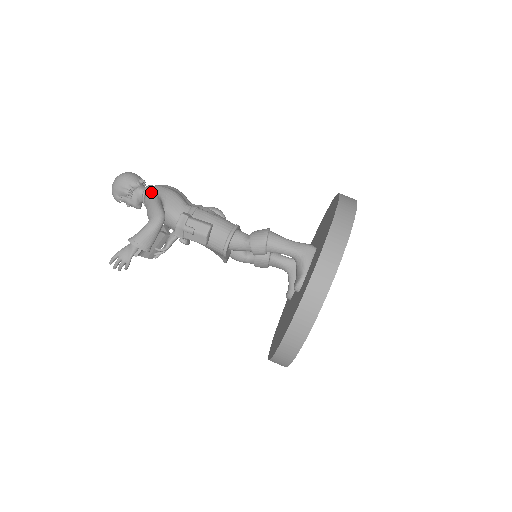
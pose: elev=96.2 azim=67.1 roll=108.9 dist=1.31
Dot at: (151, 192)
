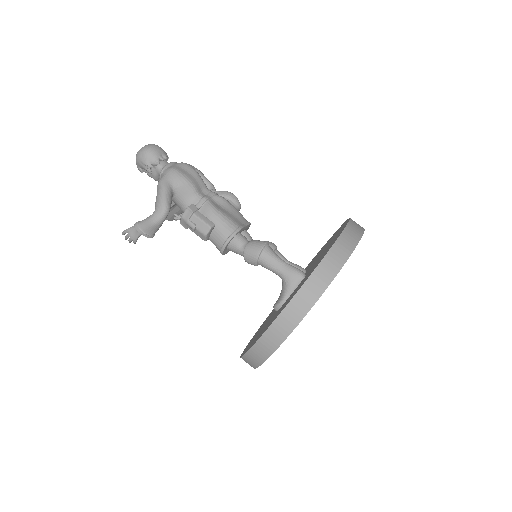
Dot at: (164, 178)
